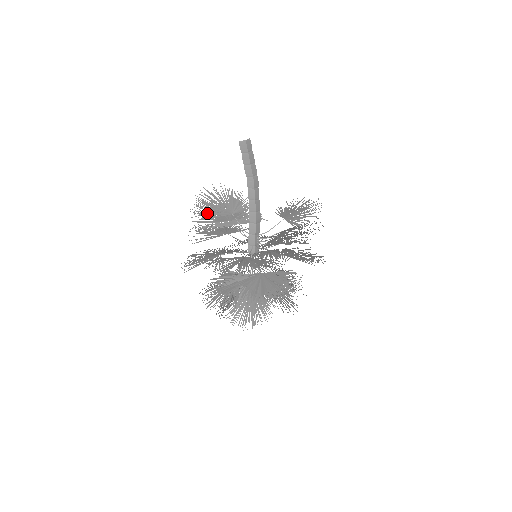
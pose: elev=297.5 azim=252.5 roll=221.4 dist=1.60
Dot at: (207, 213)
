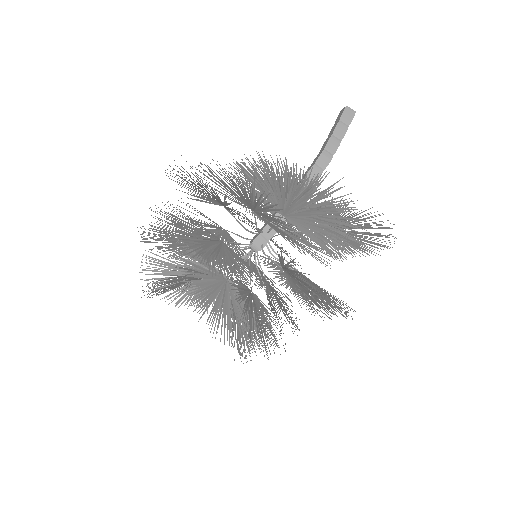
Dot at: occluded
